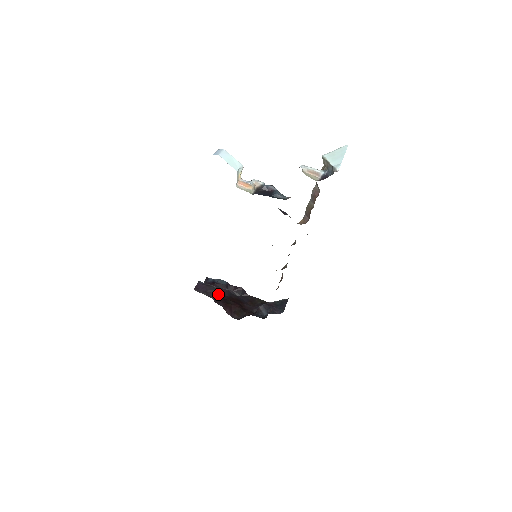
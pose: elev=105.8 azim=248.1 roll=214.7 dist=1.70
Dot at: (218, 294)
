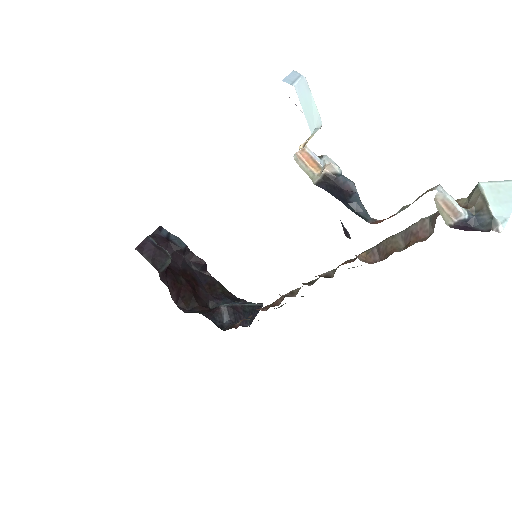
Dot at: occluded
